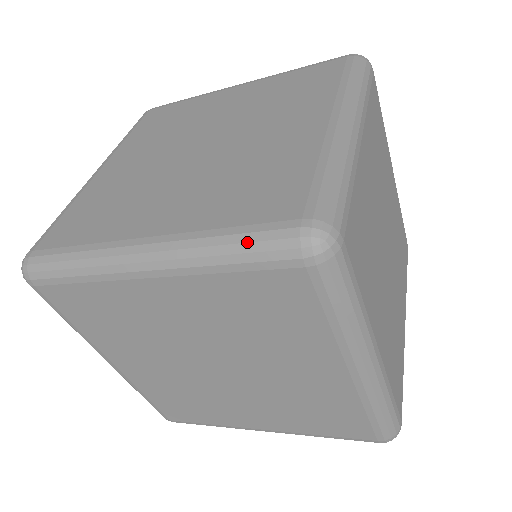
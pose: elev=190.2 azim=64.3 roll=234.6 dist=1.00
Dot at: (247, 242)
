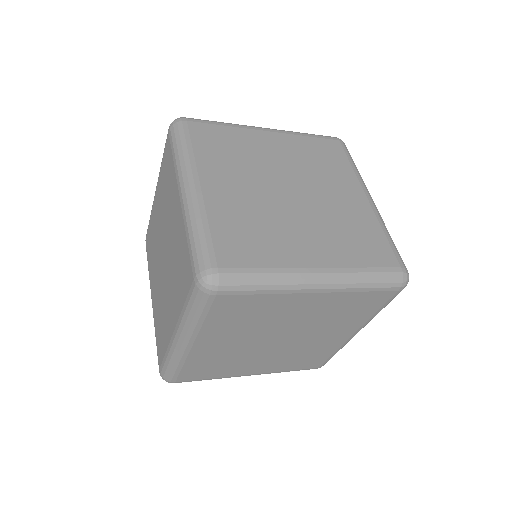
Dot at: (380, 277)
